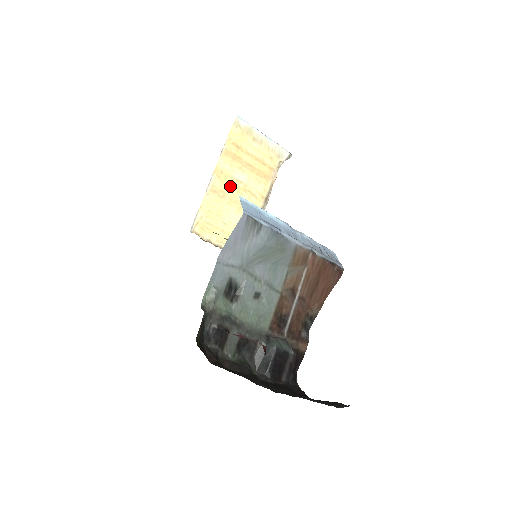
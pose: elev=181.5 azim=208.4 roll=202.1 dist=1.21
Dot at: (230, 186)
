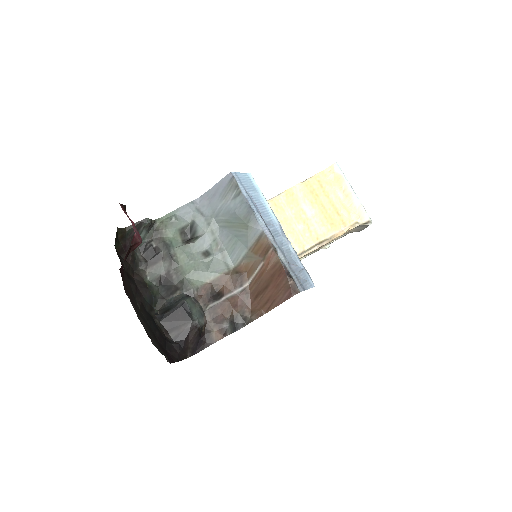
Dot at: (292, 210)
